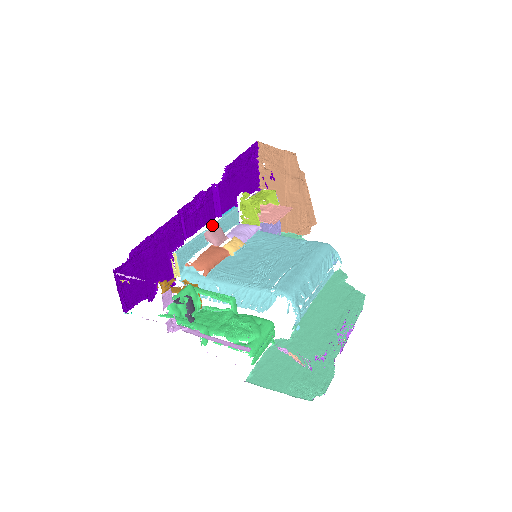
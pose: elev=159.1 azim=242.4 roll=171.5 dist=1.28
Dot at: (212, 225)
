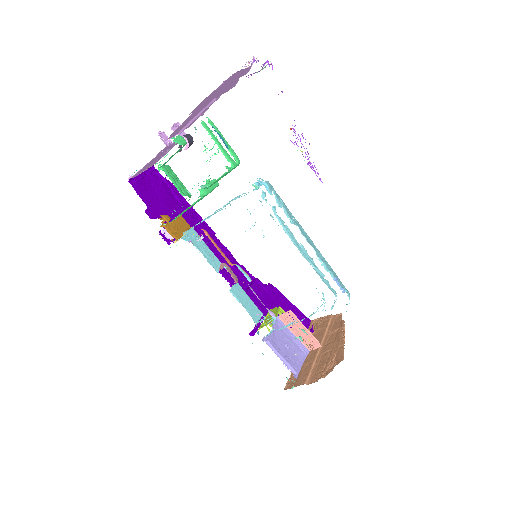
Dot at: occluded
